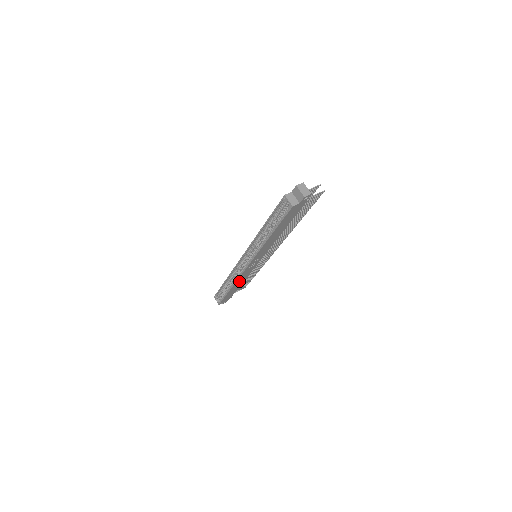
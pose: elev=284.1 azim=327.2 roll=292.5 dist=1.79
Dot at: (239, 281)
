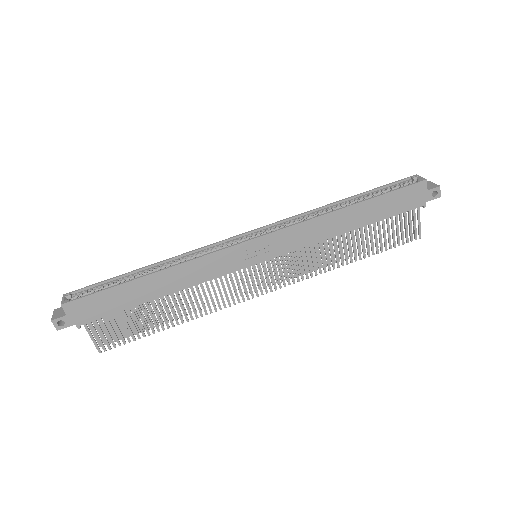
Dot at: (179, 275)
